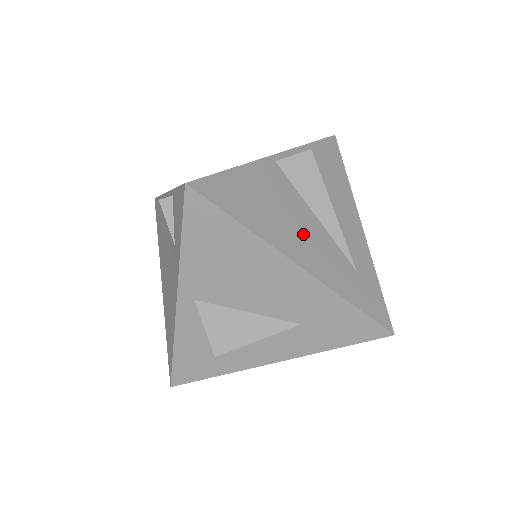
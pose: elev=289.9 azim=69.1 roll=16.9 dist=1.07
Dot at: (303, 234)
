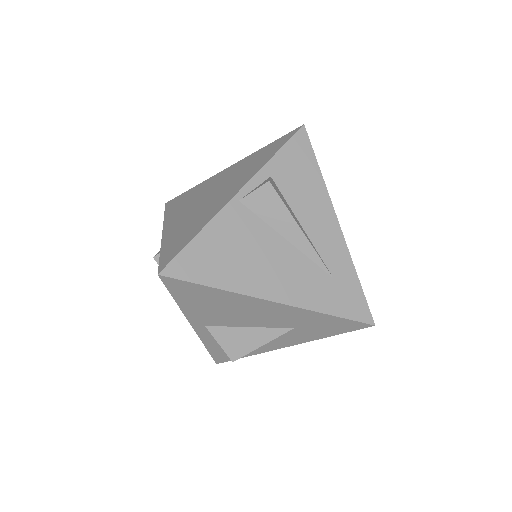
Dot at: (275, 267)
